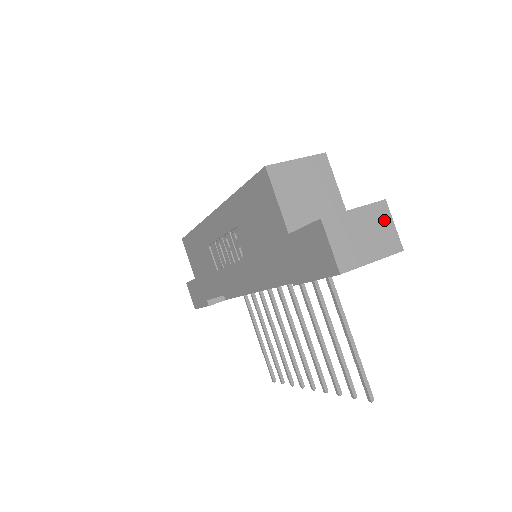
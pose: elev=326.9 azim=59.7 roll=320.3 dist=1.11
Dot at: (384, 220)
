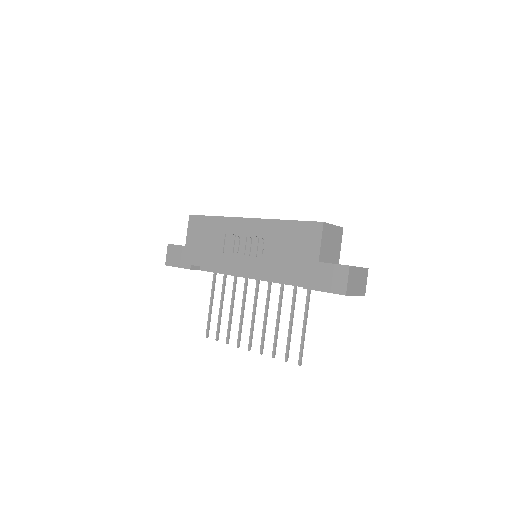
Dot at: (365, 278)
